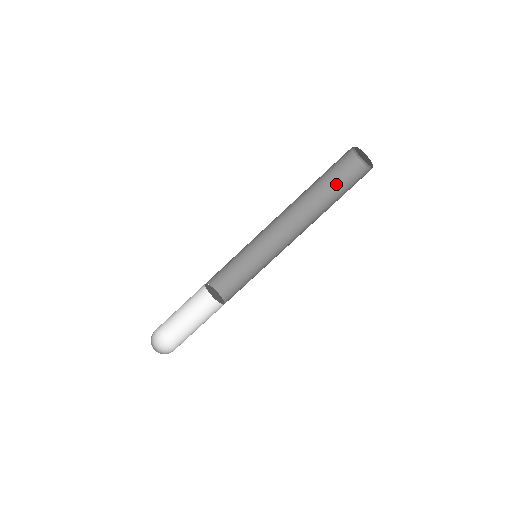
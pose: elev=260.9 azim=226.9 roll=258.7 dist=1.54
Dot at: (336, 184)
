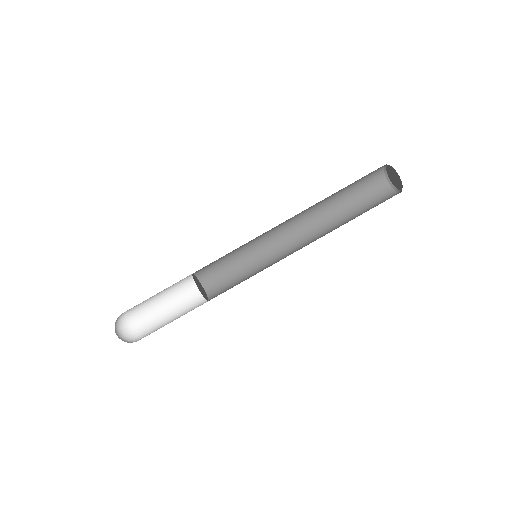
Dot at: (357, 199)
